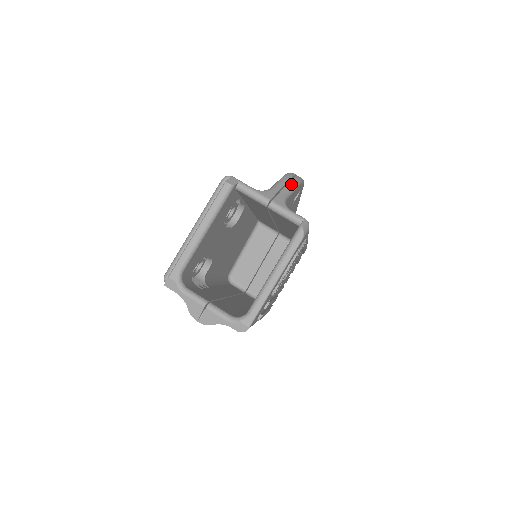
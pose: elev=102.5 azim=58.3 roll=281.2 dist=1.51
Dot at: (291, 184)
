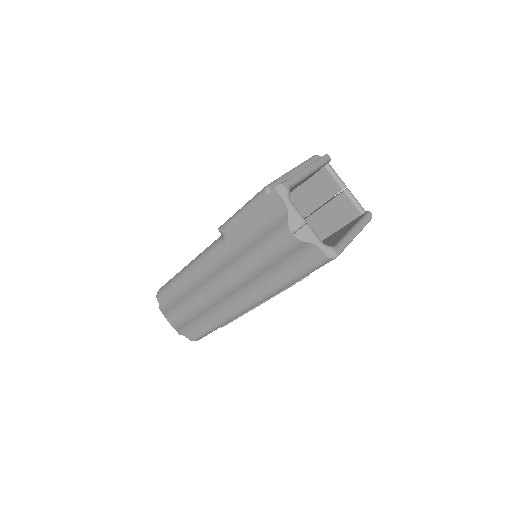
Dot at: occluded
